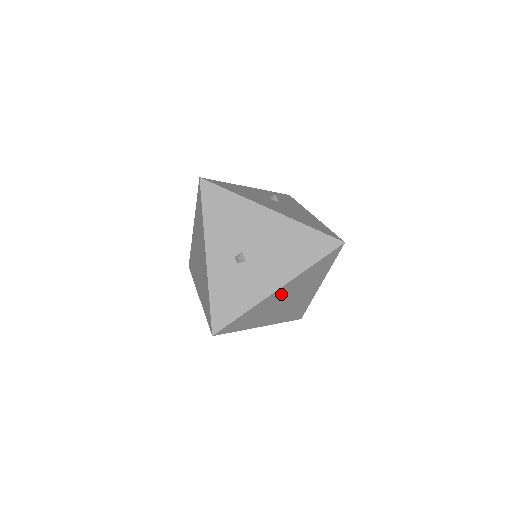
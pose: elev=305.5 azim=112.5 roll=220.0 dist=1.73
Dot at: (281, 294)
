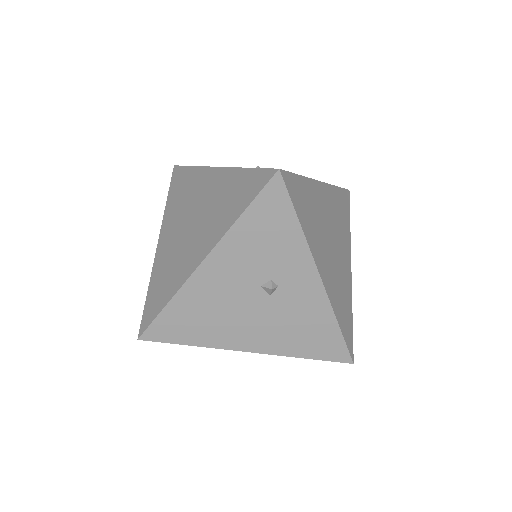
Dot at: (325, 204)
